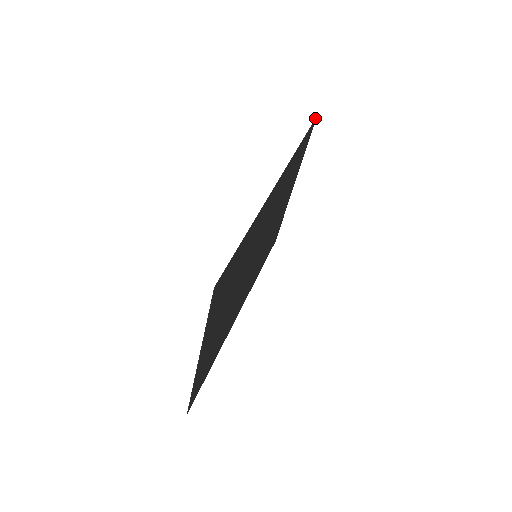
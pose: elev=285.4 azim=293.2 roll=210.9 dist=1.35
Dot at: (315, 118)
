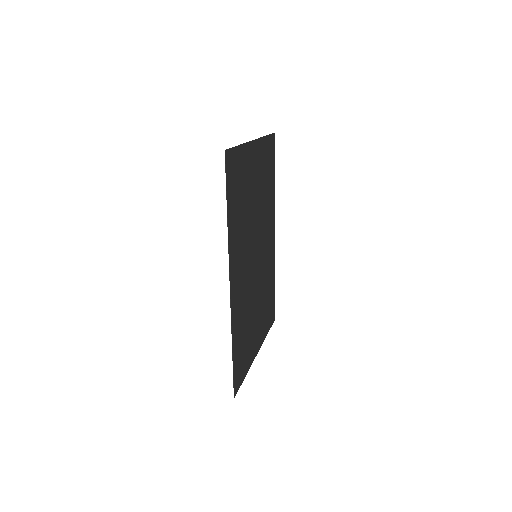
Dot at: (274, 317)
